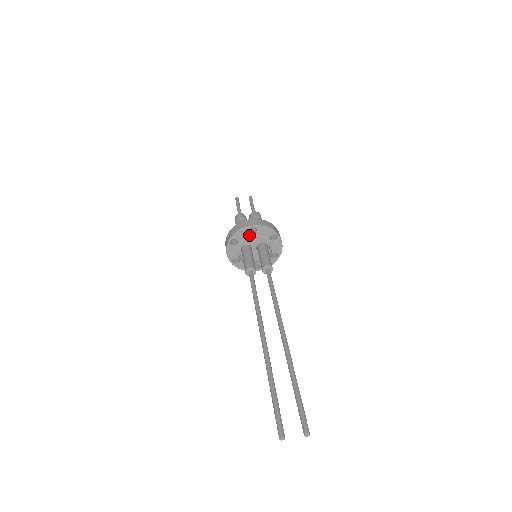
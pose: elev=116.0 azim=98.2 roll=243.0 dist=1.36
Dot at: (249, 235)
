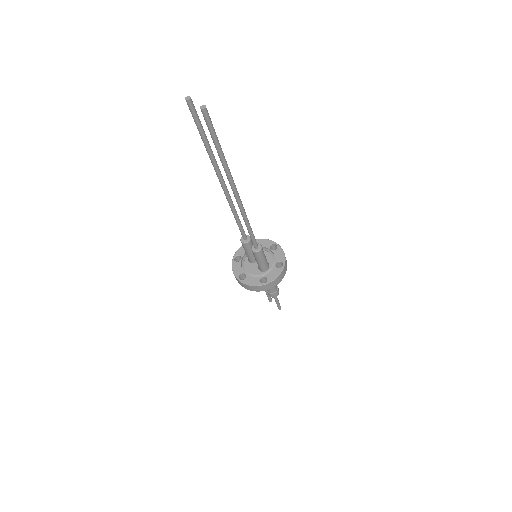
Dot at: (268, 248)
